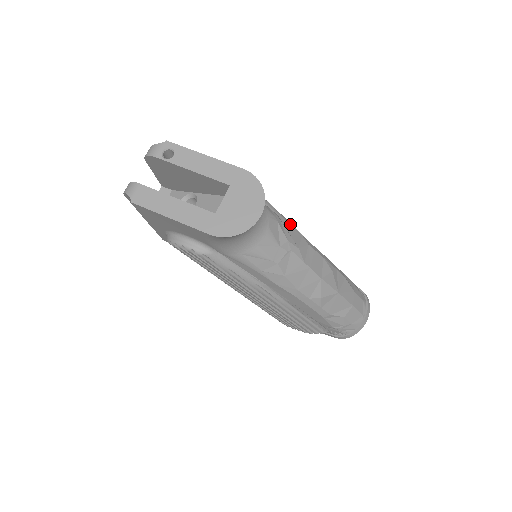
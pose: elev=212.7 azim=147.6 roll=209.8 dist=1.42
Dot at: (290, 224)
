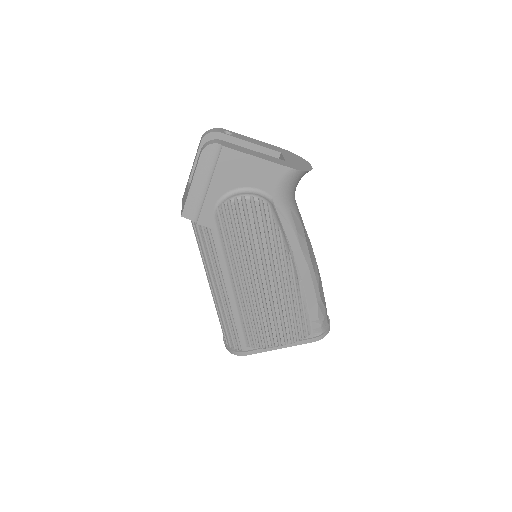
Dot at: occluded
